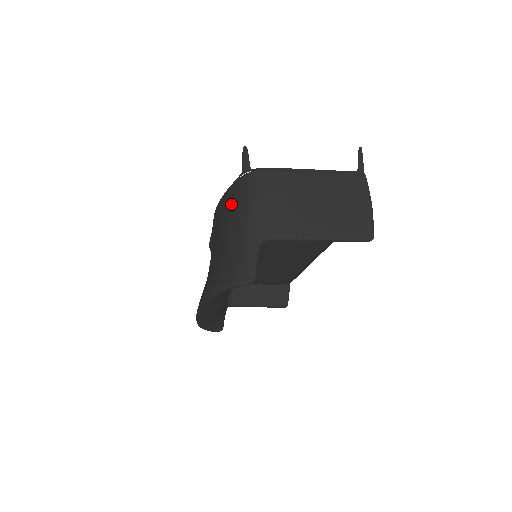
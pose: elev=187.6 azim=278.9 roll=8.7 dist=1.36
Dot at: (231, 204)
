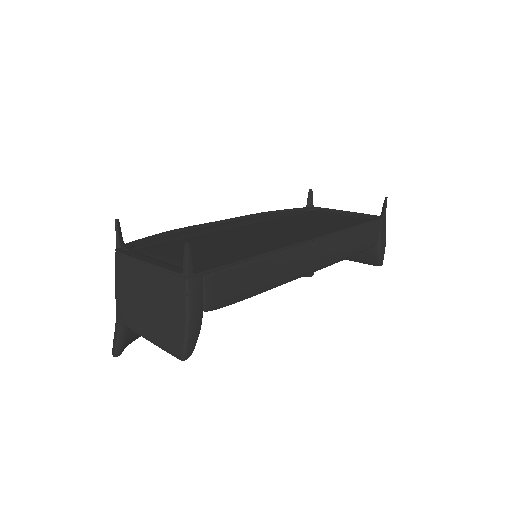
Dot at: occluded
